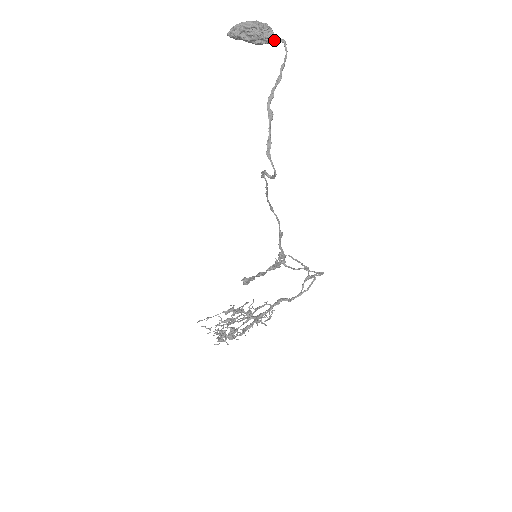
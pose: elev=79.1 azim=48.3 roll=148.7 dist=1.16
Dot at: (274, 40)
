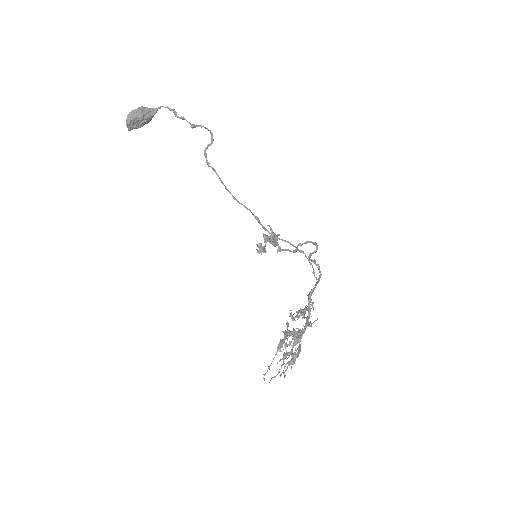
Dot at: (156, 110)
